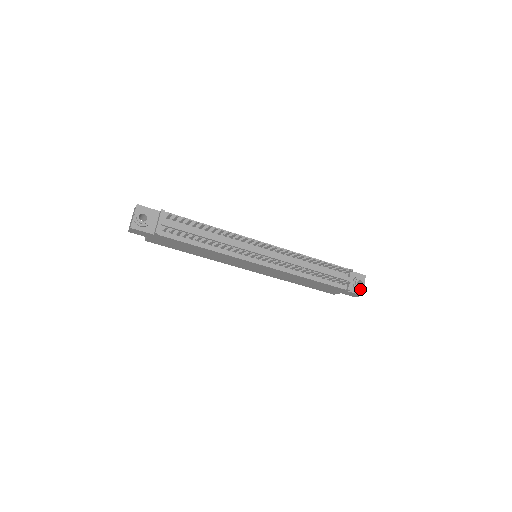
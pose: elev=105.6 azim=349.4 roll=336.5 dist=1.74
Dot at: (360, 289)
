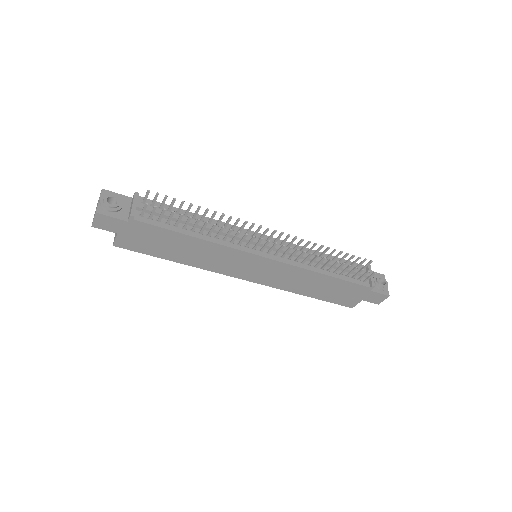
Dot at: (384, 288)
